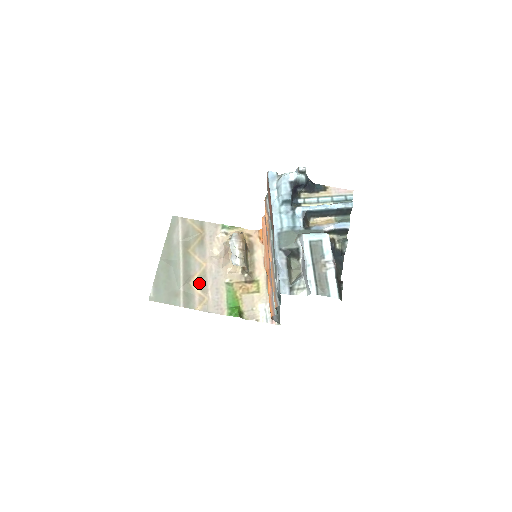
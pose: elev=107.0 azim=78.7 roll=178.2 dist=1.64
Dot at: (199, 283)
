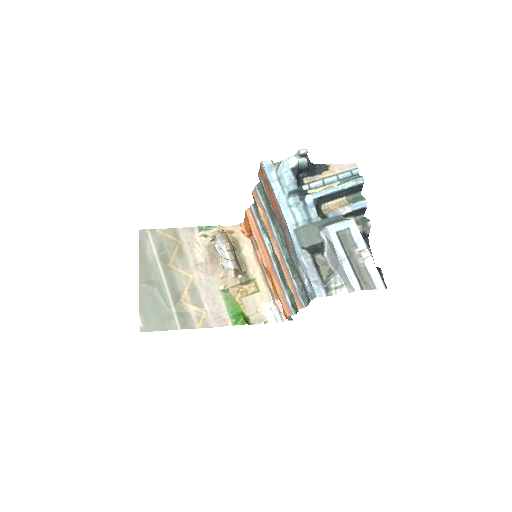
Dot at: (191, 298)
